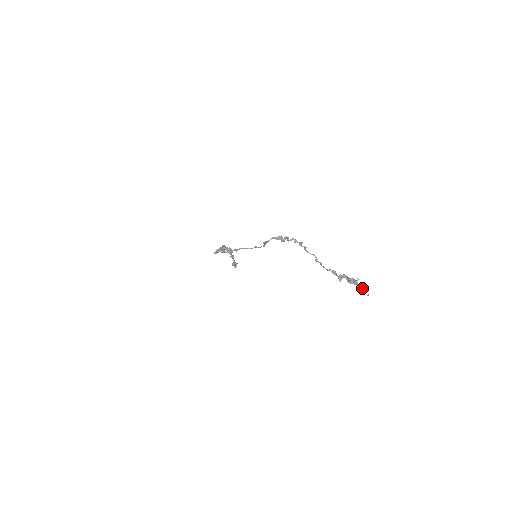
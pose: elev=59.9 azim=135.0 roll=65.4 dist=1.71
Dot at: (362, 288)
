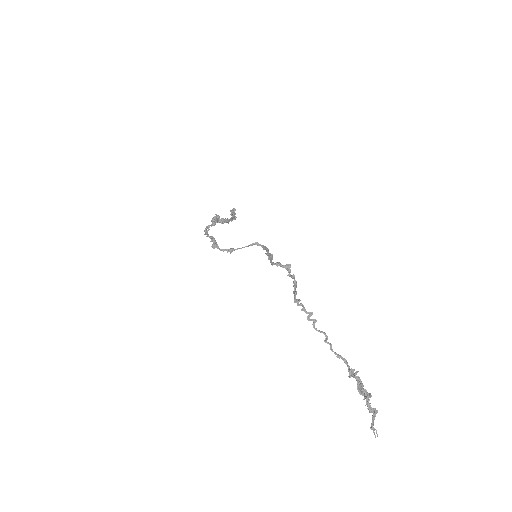
Dot at: (373, 414)
